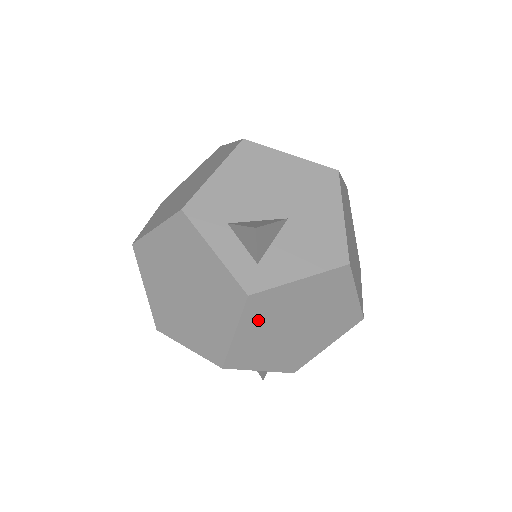
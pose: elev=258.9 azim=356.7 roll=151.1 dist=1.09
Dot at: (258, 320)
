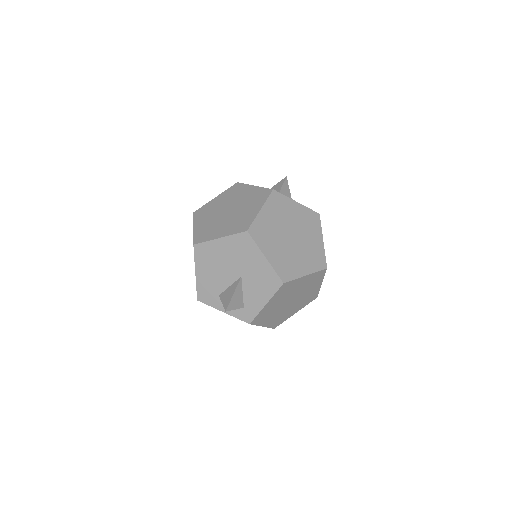
Dot at: (267, 318)
